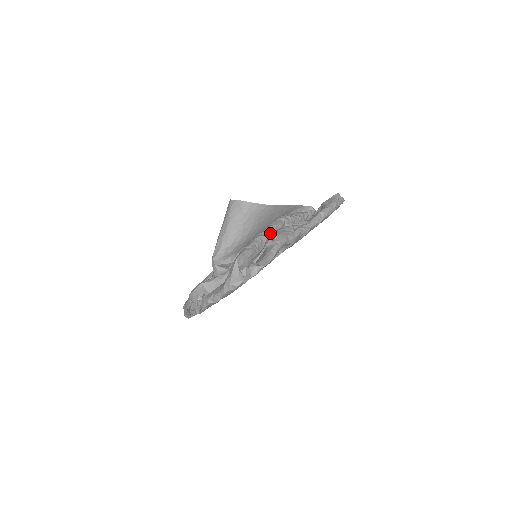
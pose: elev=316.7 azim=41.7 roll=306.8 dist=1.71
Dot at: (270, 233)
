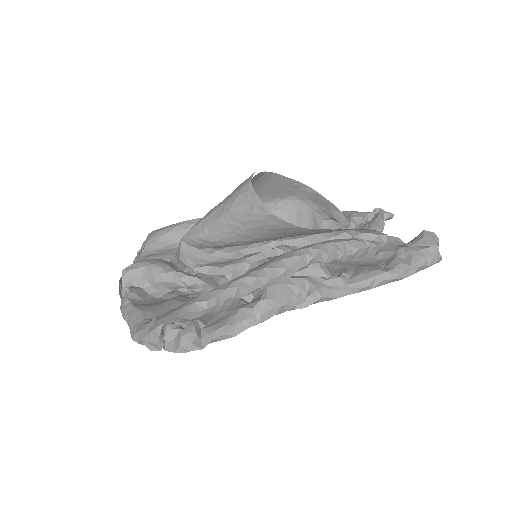
Dot at: (264, 282)
